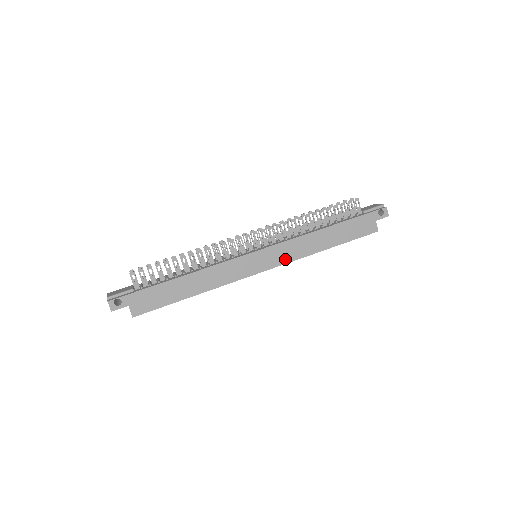
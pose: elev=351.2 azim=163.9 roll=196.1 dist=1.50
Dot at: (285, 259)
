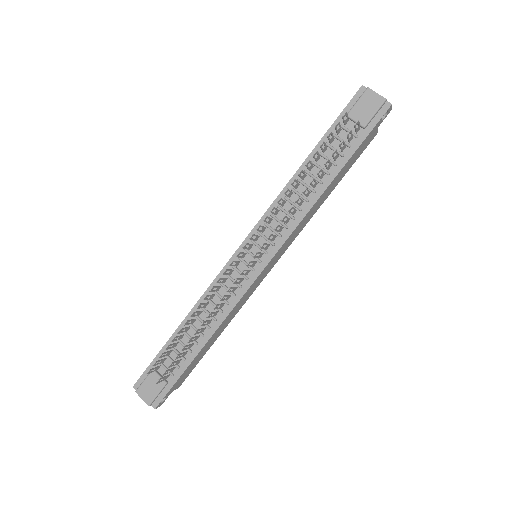
Dot at: (291, 242)
